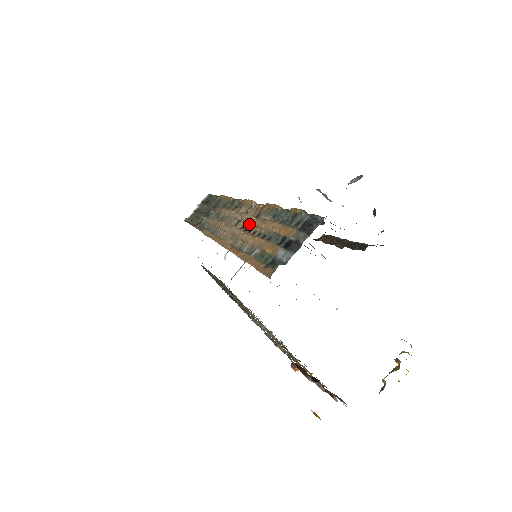
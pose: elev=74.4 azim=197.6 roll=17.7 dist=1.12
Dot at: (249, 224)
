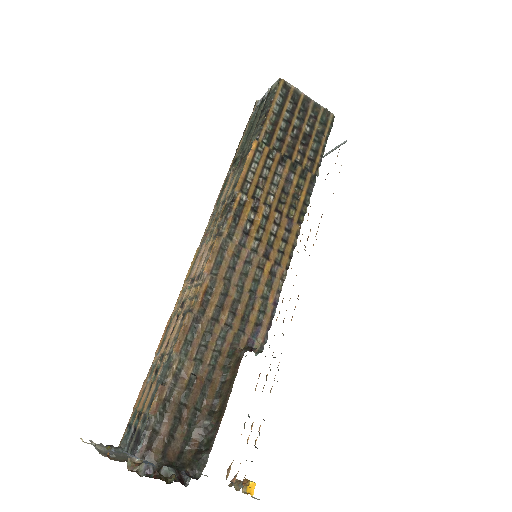
Dot at: (180, 314)
